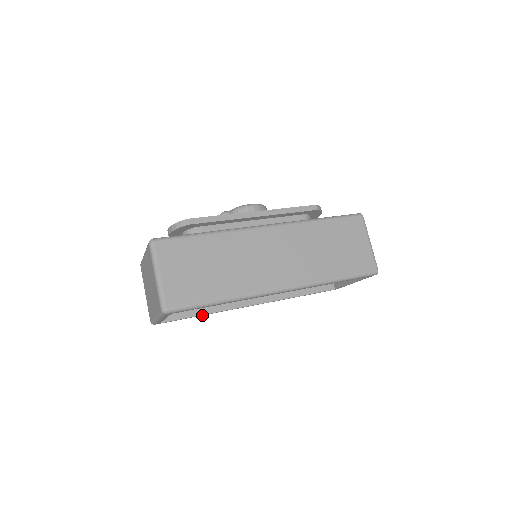
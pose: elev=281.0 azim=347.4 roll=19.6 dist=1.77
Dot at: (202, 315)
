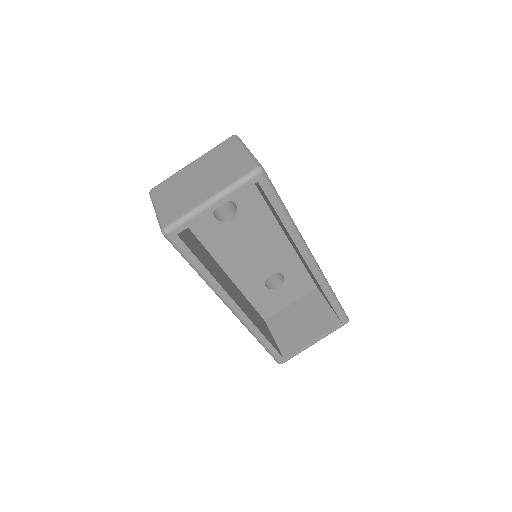
Dot at: (202, 272)
